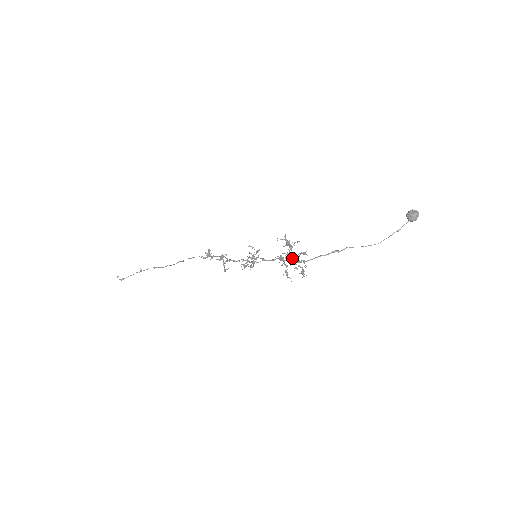
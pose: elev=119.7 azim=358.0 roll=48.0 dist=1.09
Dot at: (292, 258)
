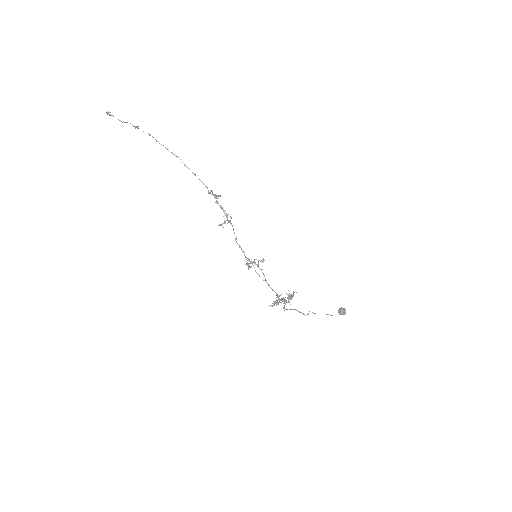
Dot at: occluded
